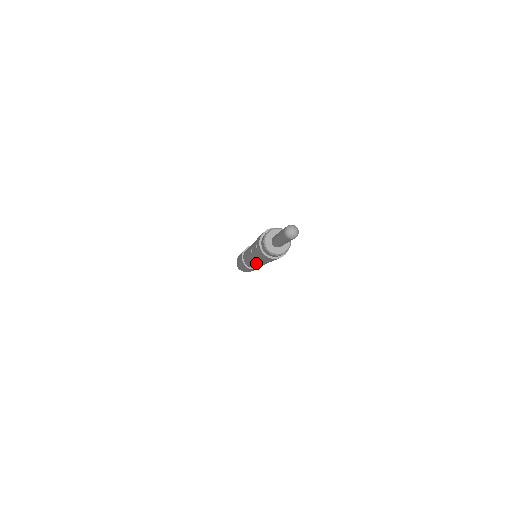
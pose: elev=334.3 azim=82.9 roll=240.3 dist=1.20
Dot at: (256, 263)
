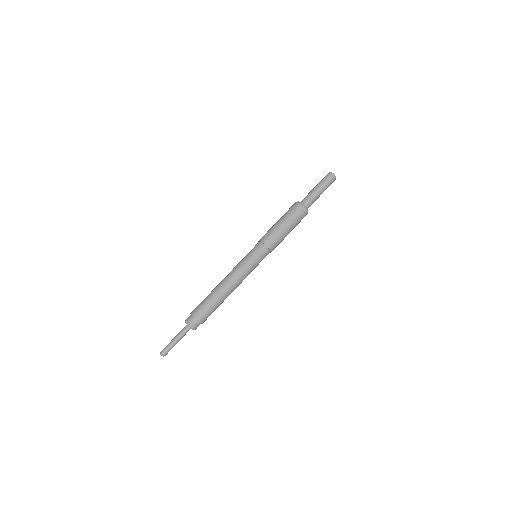
Dot at: occluded
